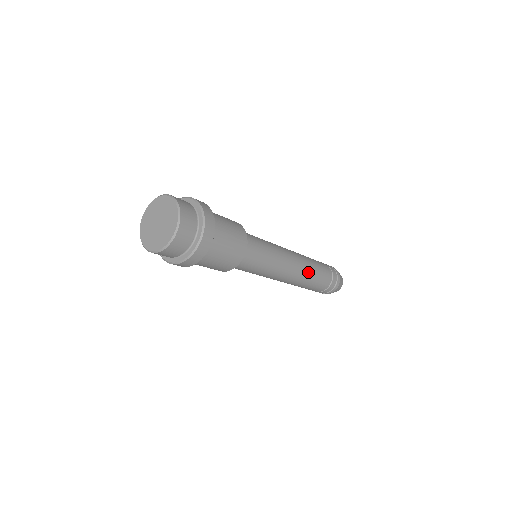
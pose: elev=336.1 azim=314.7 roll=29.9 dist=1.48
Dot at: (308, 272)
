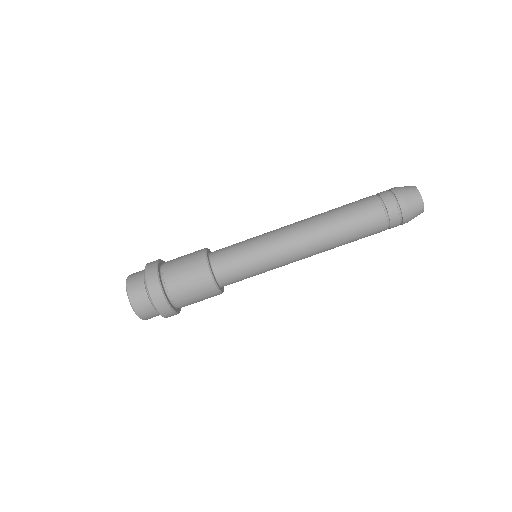
Dot at: (333, 245)
